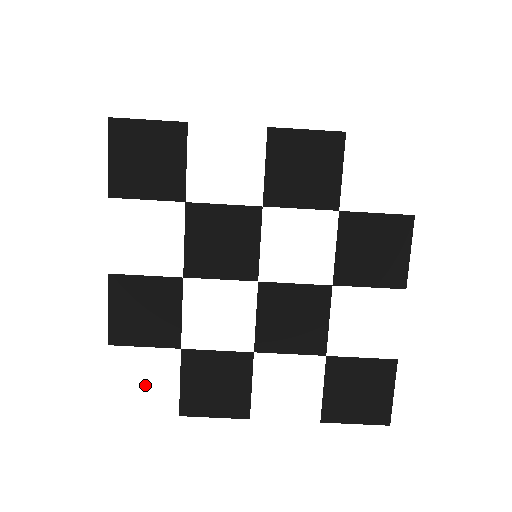
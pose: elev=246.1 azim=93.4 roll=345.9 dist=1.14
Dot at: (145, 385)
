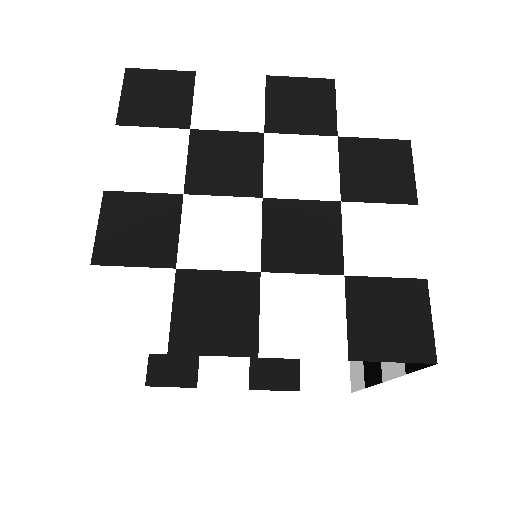
Dot at: (128, 313)
